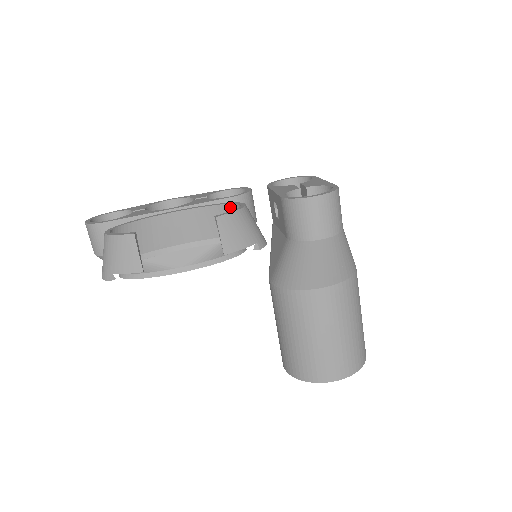
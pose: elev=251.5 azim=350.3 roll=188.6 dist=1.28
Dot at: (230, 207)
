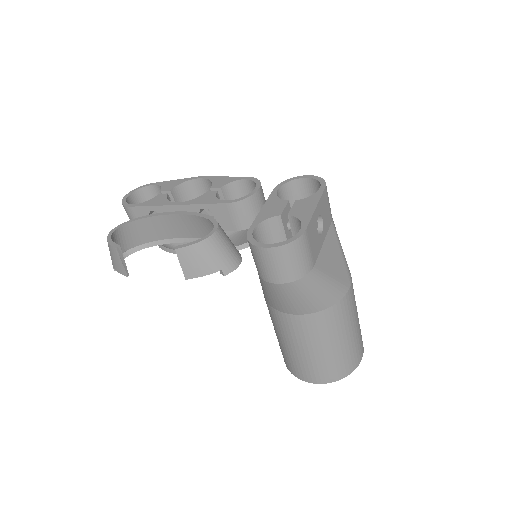
Dot at: (212, 223)
